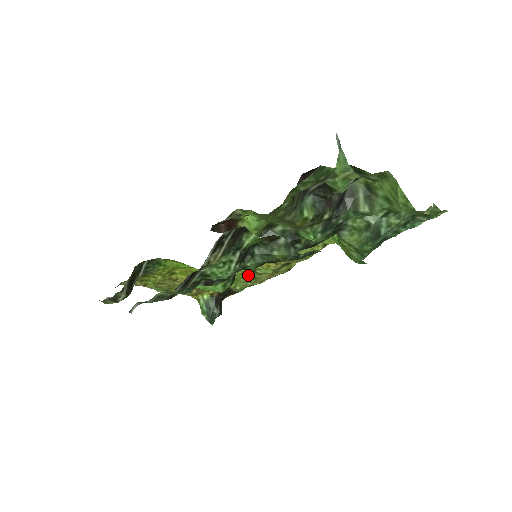
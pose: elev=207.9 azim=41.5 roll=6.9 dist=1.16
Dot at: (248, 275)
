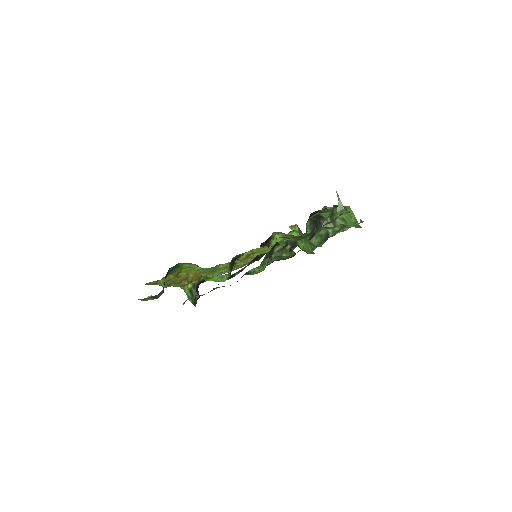
Dot at: (228, 267)
